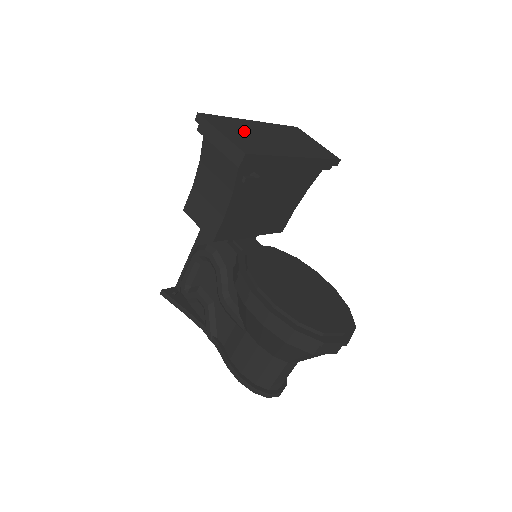
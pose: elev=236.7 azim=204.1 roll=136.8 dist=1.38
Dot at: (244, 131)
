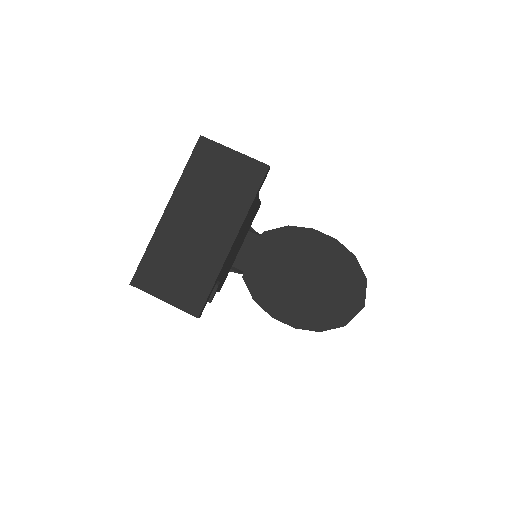
Dot at: (173, 261)
